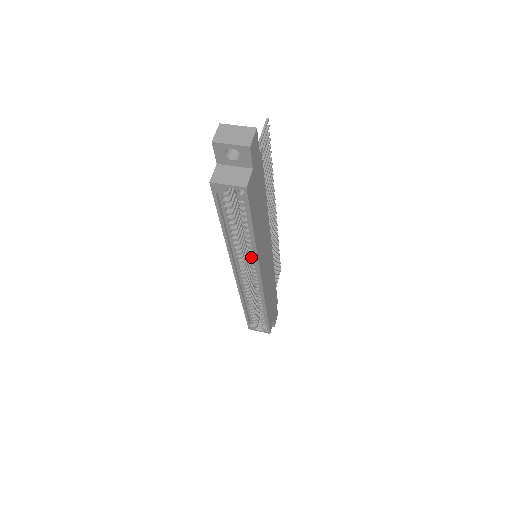
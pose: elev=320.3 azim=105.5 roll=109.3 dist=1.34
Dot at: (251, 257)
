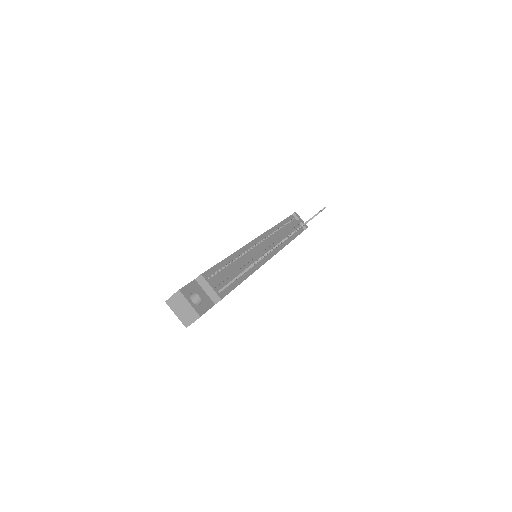
Dot at: occluded
